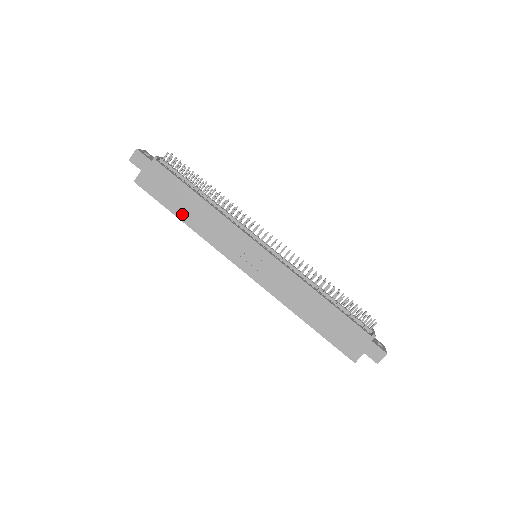
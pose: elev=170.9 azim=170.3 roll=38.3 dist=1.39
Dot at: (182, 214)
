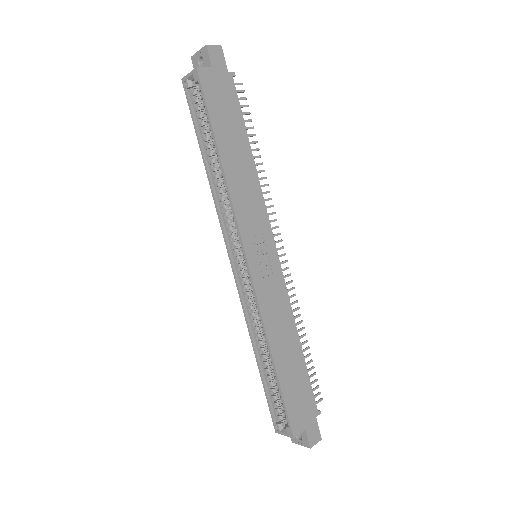
Dot at: (224, 149)
